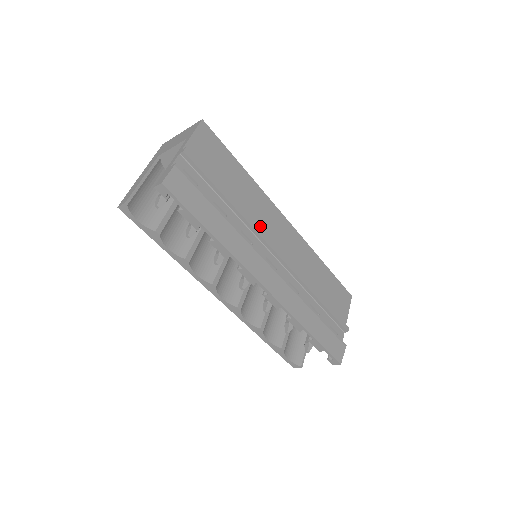
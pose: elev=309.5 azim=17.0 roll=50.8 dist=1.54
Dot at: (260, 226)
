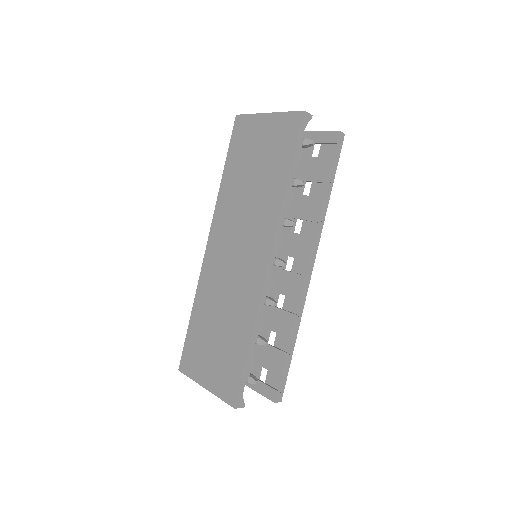
Dot at: occluded
